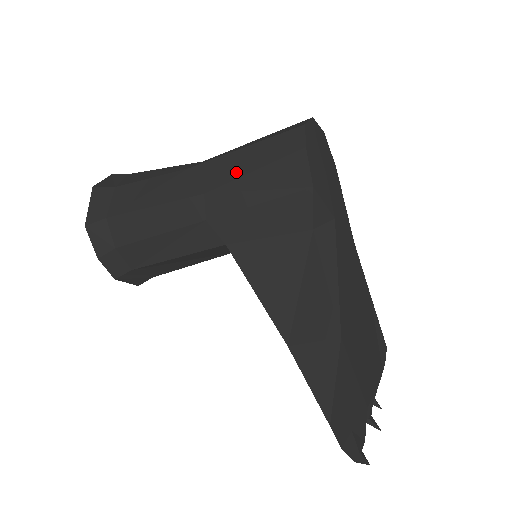
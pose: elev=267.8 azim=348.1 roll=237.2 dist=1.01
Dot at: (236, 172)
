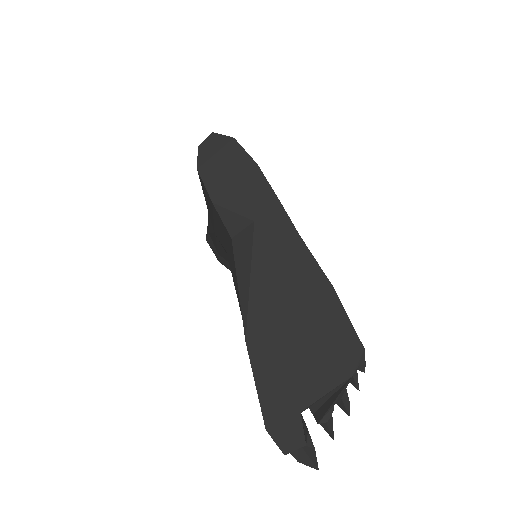
Dot at: occluded
